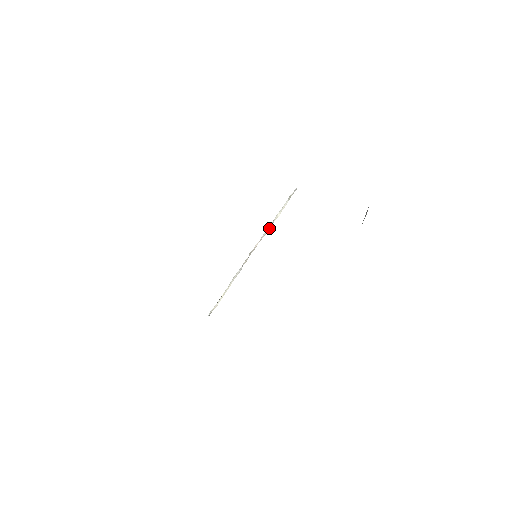
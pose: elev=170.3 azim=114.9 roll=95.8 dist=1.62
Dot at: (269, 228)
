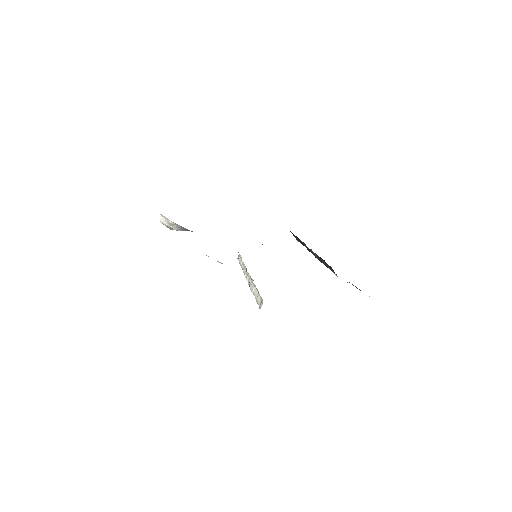
Dot at: (244, 266)
